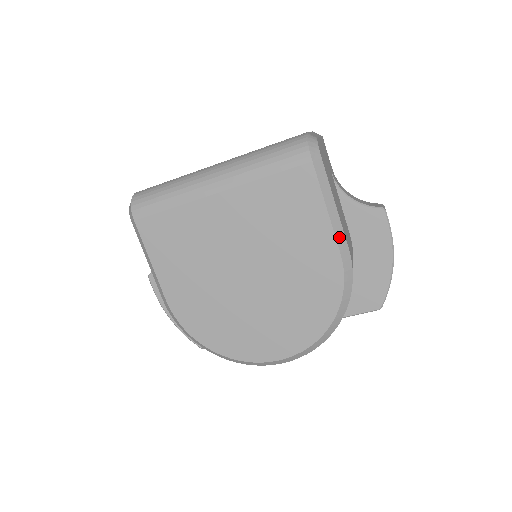
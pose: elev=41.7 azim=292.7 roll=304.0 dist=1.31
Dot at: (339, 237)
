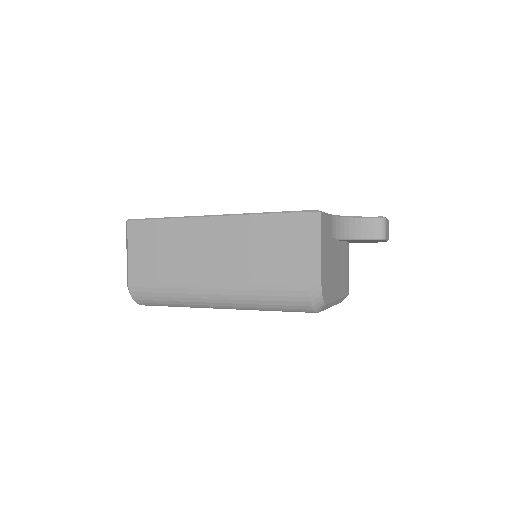
Dot at: (340, 301)
